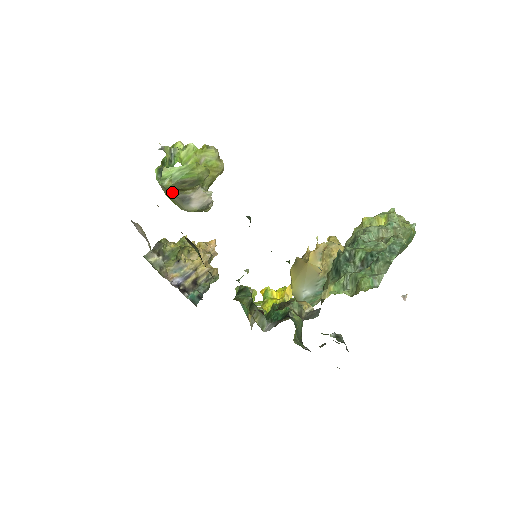
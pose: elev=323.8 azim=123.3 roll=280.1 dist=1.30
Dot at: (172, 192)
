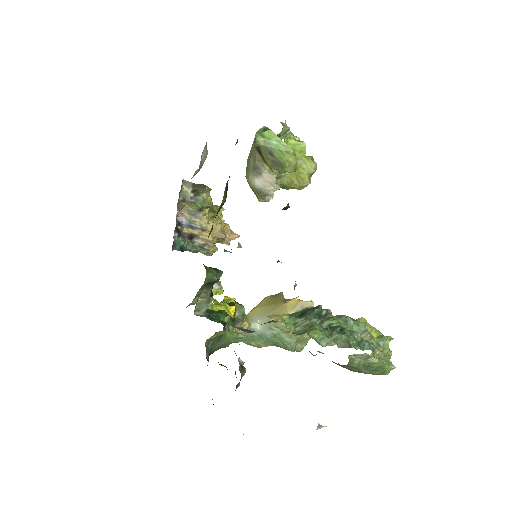
Dot at: (256, 153)
